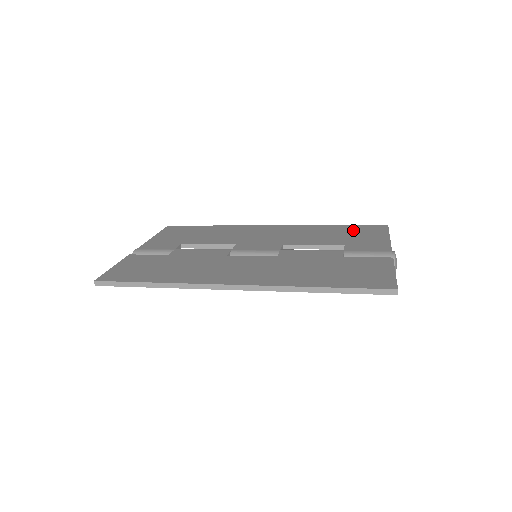
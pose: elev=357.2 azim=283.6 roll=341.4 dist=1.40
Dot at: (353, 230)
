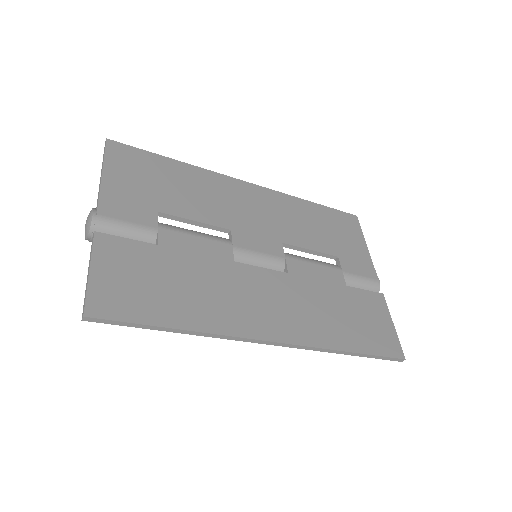
Dot at: (334, 222)
